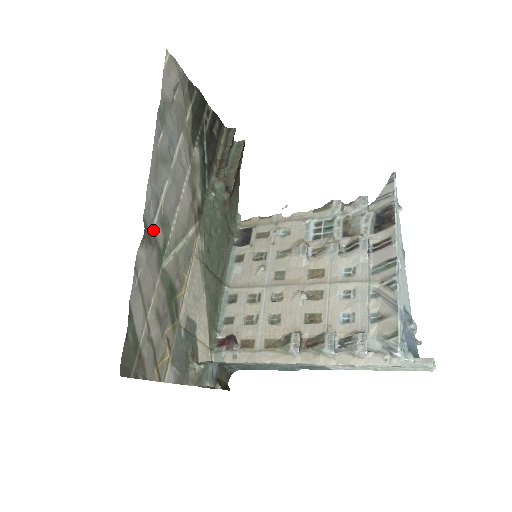
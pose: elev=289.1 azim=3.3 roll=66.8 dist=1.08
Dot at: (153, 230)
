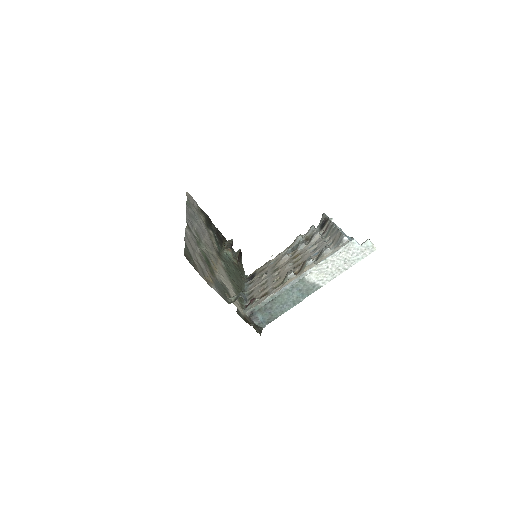
Dot at: (192, 232)
